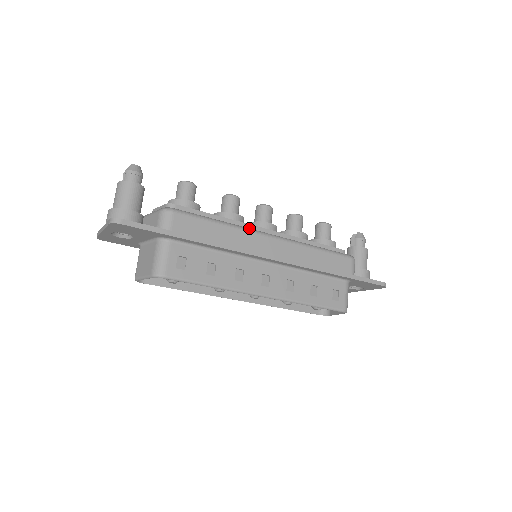
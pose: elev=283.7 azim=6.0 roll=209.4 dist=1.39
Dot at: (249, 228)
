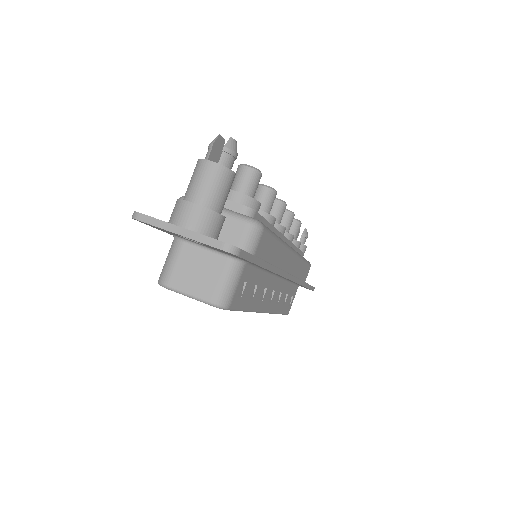
Dot at: (285, 242)
